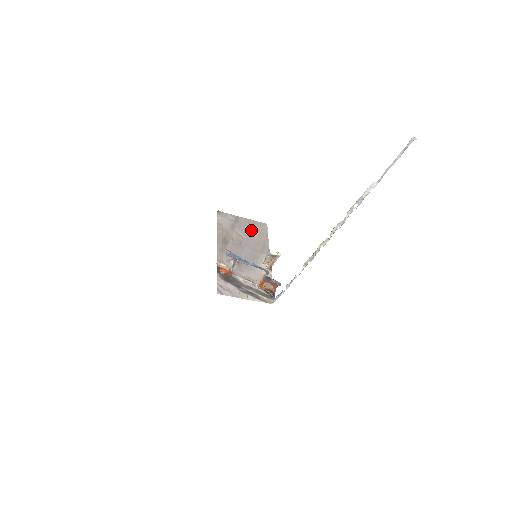
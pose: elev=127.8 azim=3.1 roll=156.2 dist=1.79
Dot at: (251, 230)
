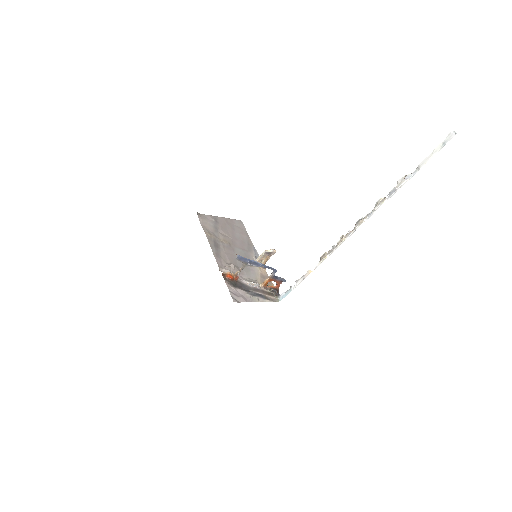
Dot at: (232, 229)
